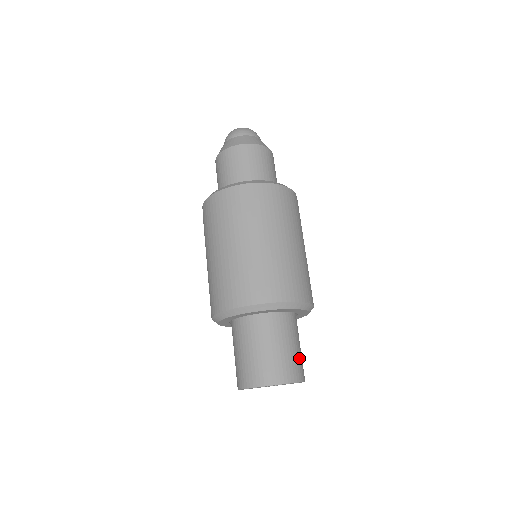
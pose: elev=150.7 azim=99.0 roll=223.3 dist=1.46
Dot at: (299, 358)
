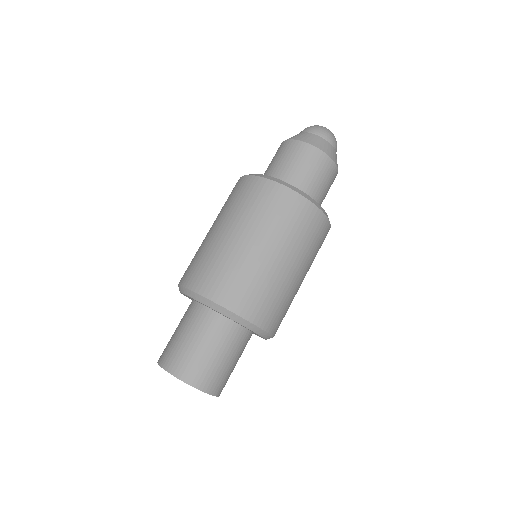
Dot at: (224, 372)
